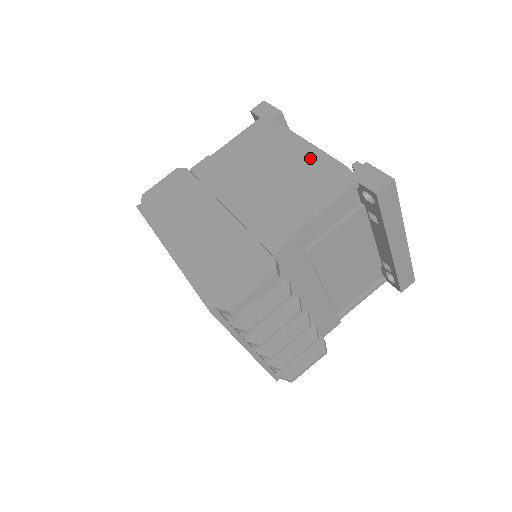
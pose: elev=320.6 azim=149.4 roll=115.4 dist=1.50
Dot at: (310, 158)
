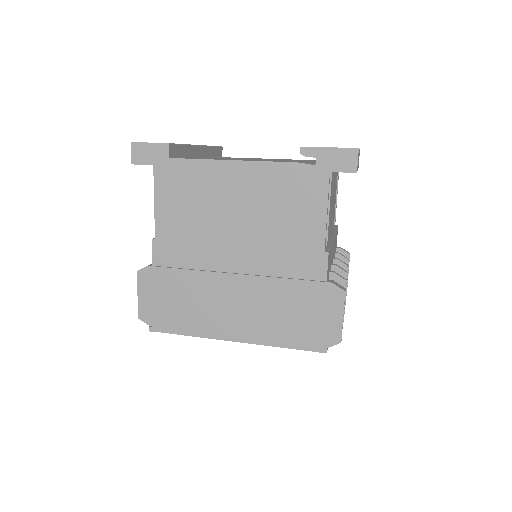
Dot at: (260, 177)
